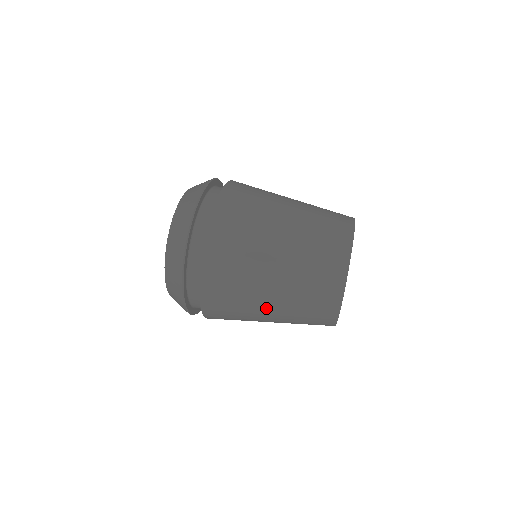
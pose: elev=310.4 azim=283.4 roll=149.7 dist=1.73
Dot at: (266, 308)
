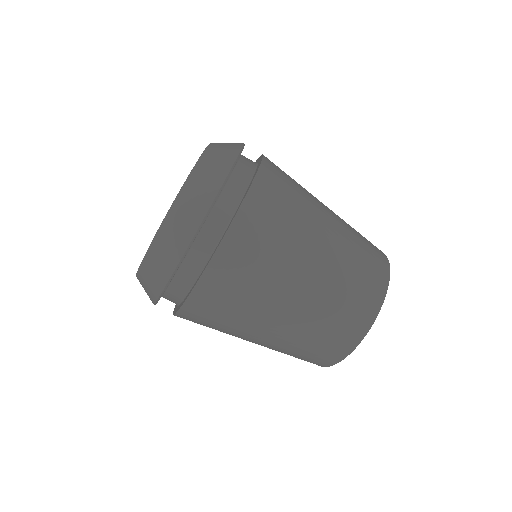
Dot at: (261, 334)
